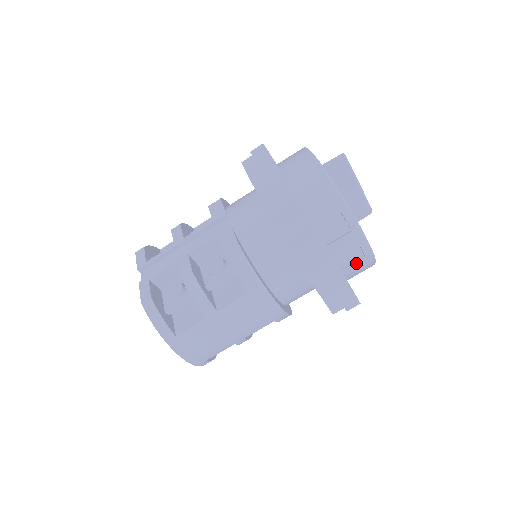
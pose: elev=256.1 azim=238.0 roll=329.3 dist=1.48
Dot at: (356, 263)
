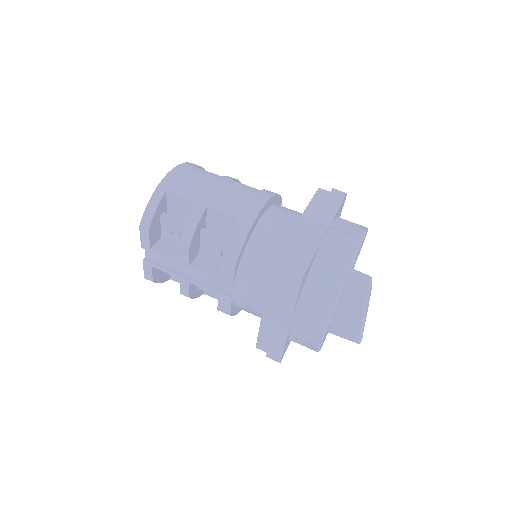
Dot at: (340, 242)
